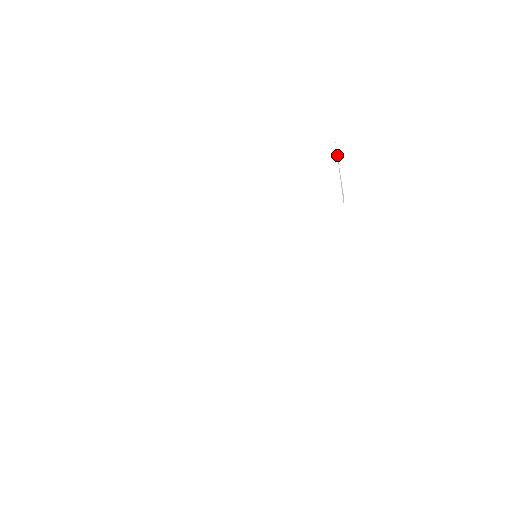
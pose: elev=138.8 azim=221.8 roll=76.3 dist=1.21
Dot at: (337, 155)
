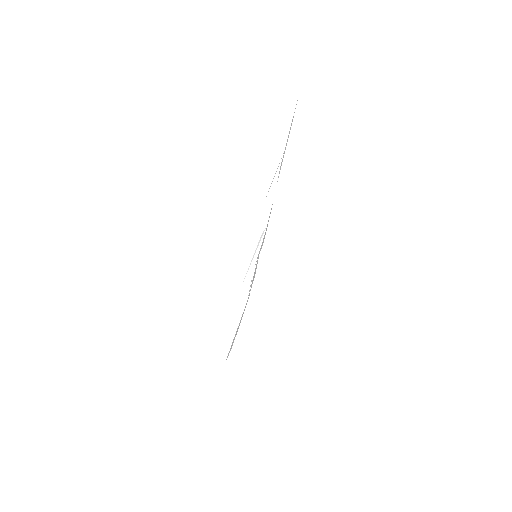
Dot at: (268, 191)
